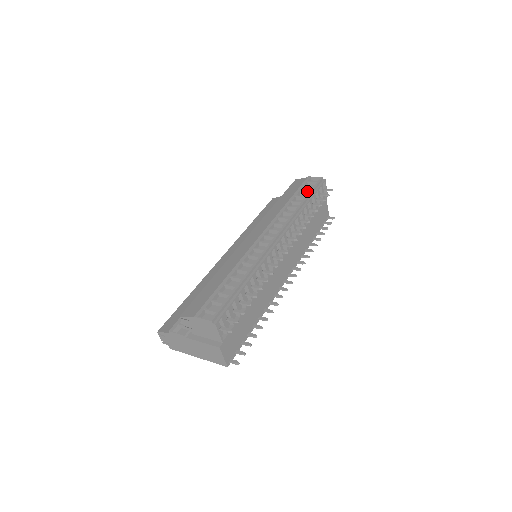
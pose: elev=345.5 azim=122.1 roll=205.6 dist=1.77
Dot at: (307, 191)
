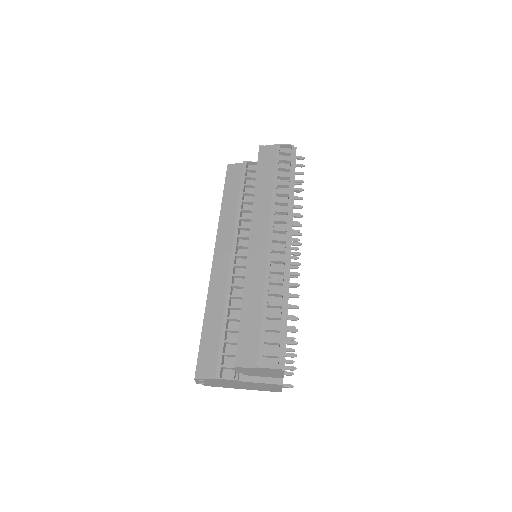
Dot at: (287, 168)
